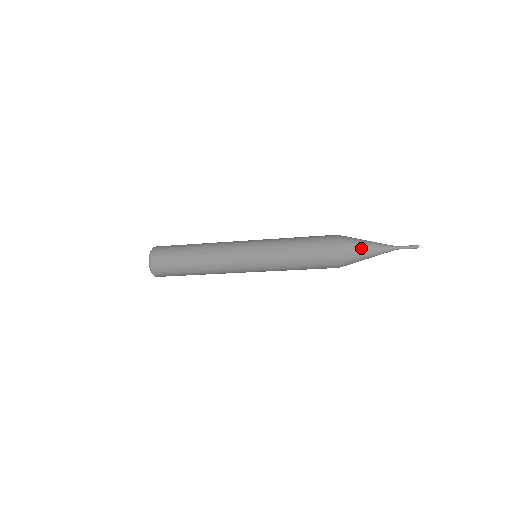
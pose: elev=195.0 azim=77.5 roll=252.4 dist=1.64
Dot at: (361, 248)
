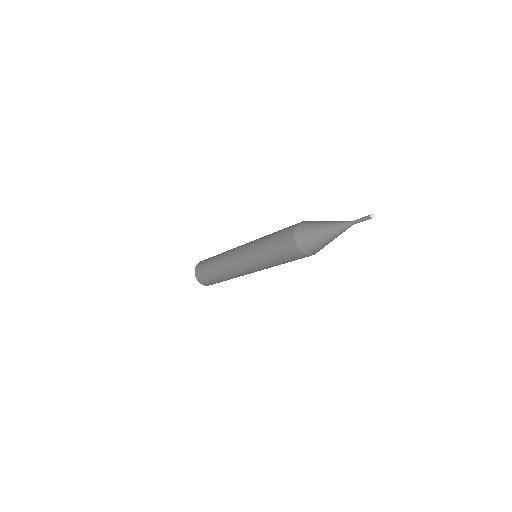
Dot at: (317, 238)
